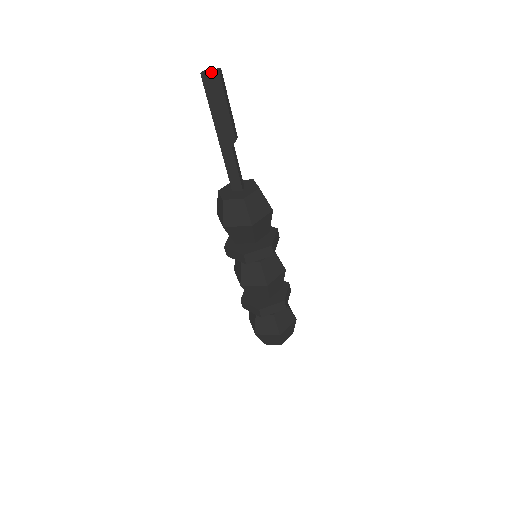
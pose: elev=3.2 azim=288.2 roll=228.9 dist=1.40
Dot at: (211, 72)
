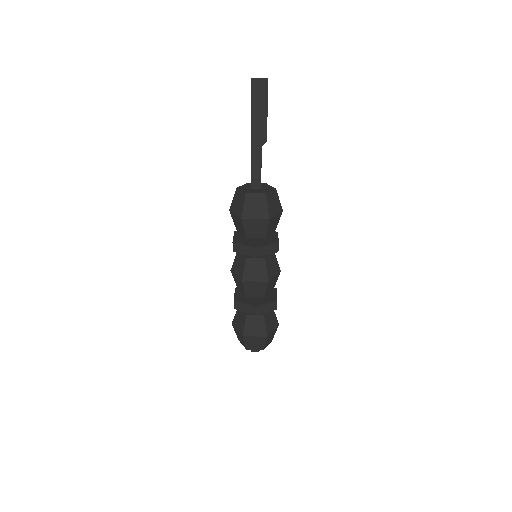
Dot at: (261, 79)
